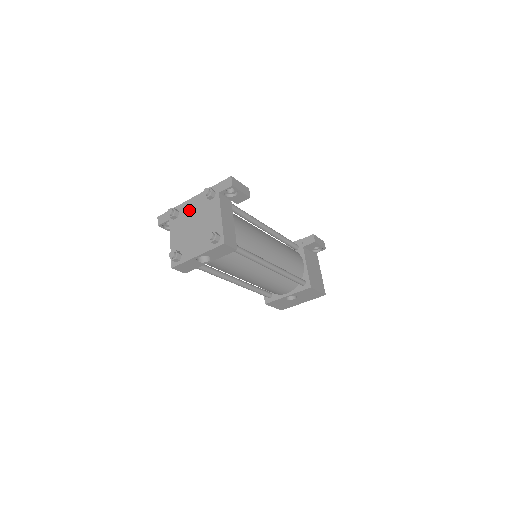
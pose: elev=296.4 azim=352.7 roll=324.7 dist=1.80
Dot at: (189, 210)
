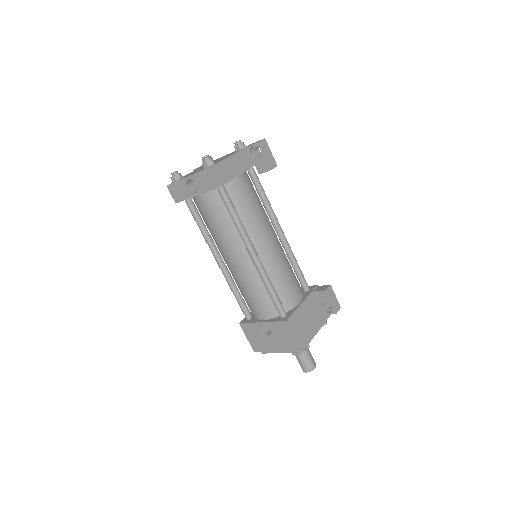
Dot at: occluded
